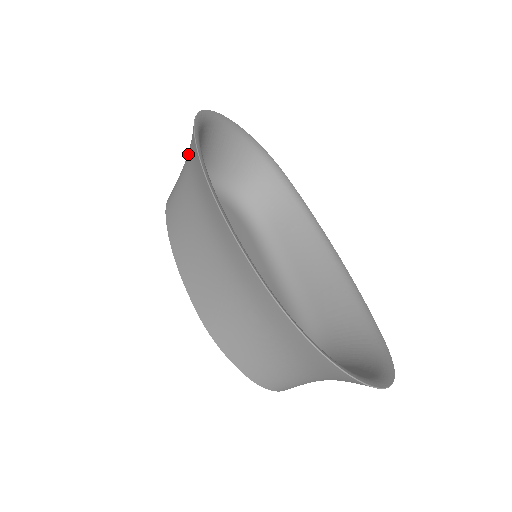
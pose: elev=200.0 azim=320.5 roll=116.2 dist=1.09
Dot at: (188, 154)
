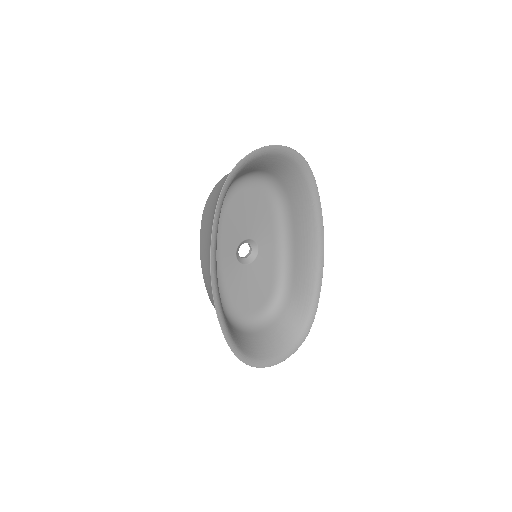
Dot at: (214, 210)
